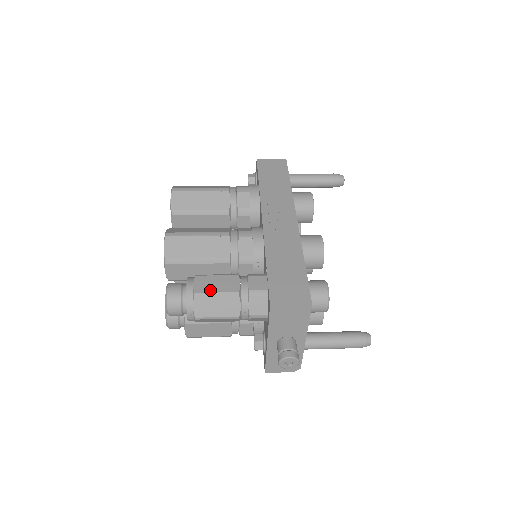
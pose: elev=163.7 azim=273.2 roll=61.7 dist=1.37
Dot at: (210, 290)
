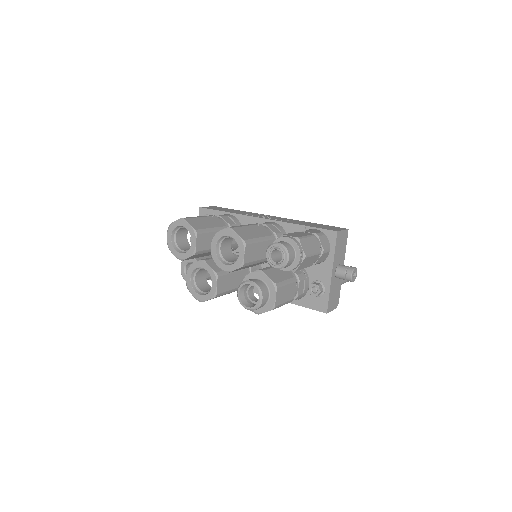
Dot at: (301, 236)
